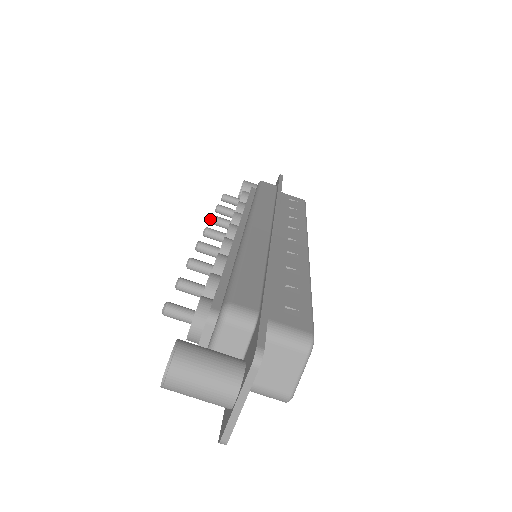
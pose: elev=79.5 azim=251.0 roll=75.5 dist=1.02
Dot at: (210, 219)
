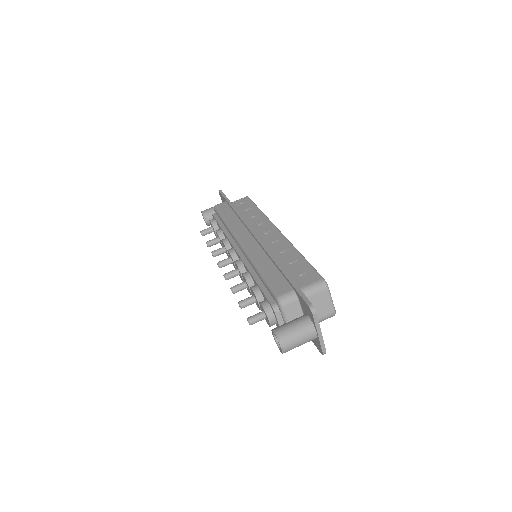
Dot at: (212, 255)
